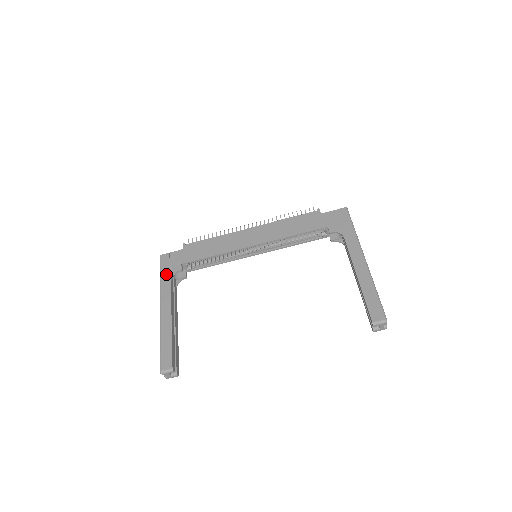
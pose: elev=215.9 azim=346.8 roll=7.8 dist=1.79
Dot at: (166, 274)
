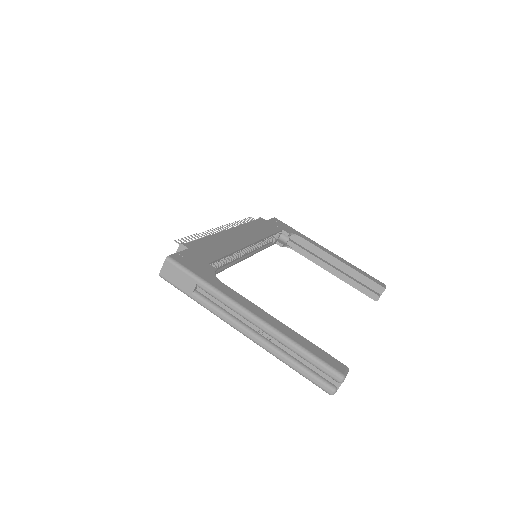
Dot at: (206, 275)
